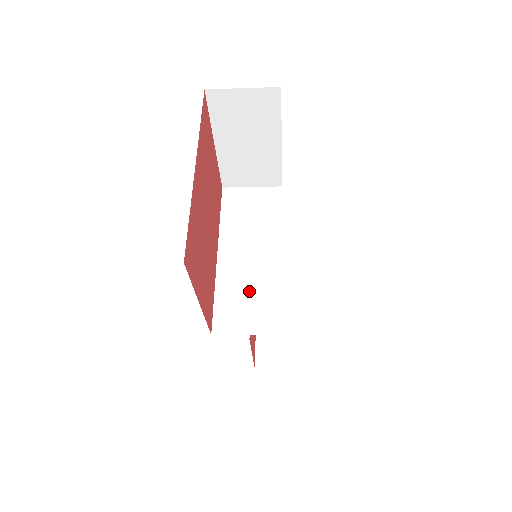
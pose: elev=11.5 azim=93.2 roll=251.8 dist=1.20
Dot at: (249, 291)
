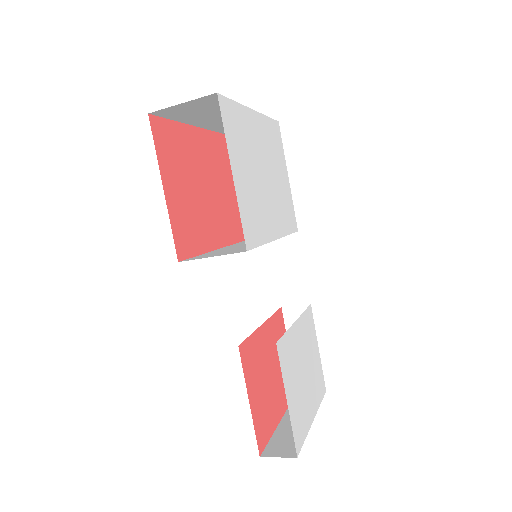
Dot at: occluded
